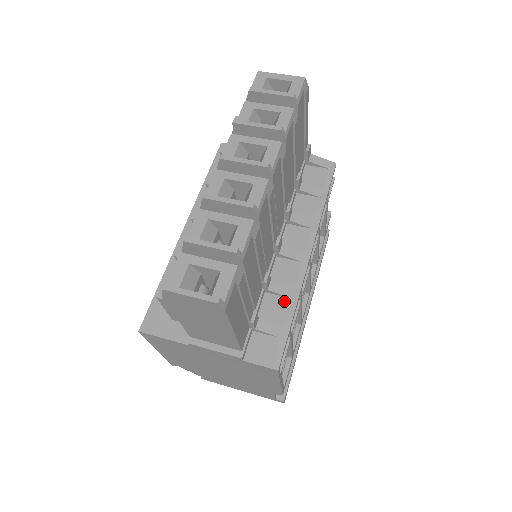
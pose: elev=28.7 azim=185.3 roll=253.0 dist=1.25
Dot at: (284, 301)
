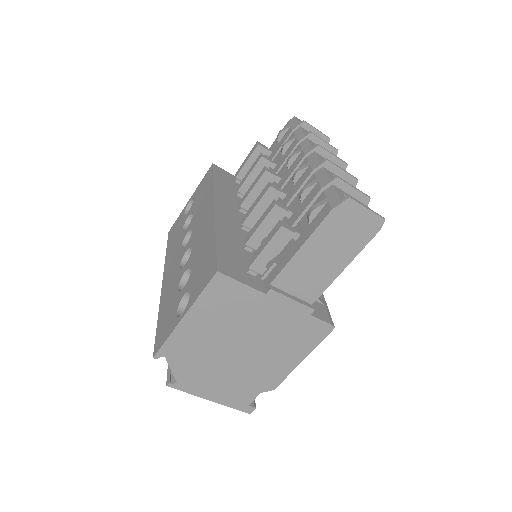
Dot at: occluded
